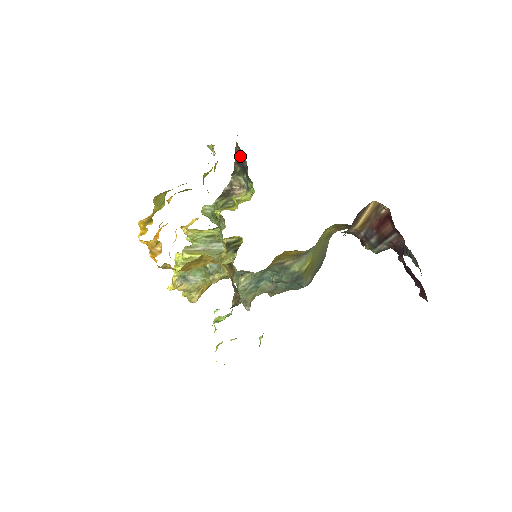
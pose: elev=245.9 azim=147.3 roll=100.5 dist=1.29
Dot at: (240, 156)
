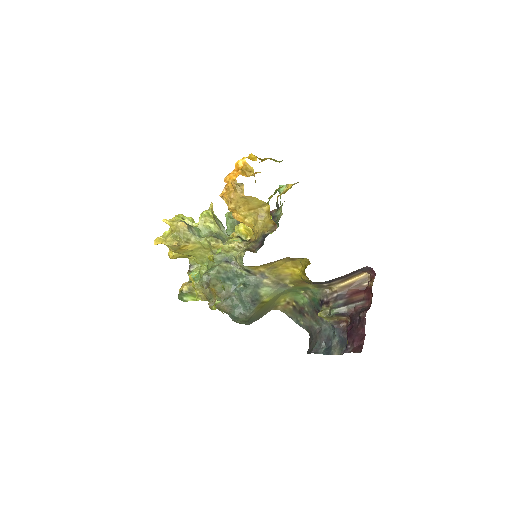
Dot at: (272, 215)
